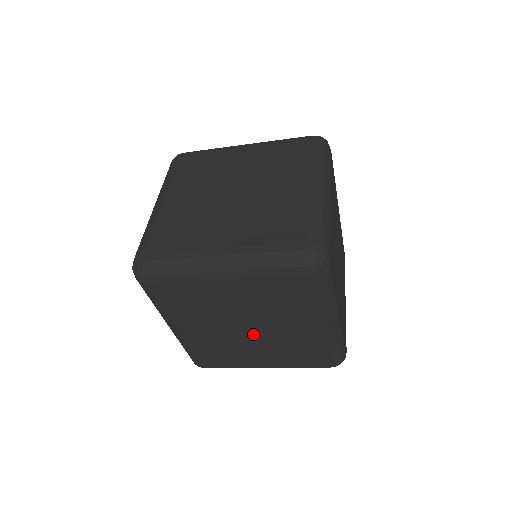
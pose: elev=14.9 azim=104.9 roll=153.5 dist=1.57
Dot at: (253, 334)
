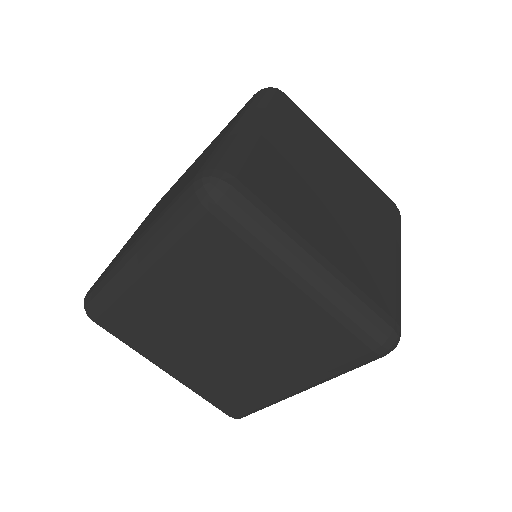
Dot at: (217, 343)
